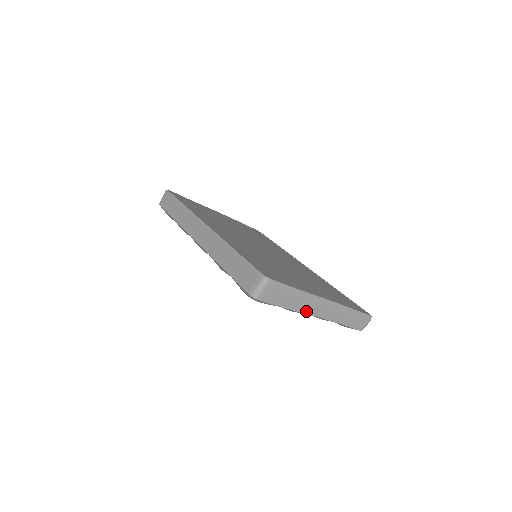
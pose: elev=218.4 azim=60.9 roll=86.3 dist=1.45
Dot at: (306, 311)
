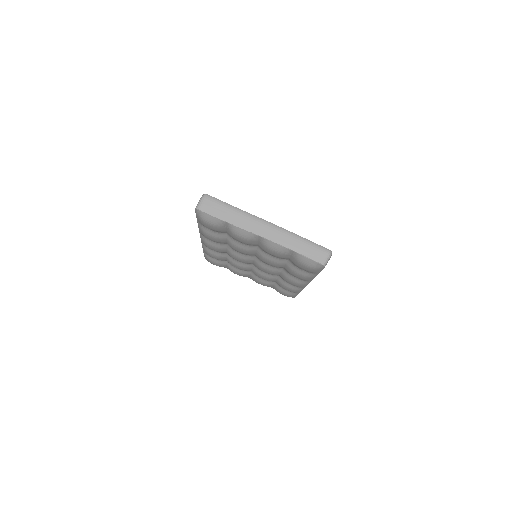
Dot at: (249, 229)
